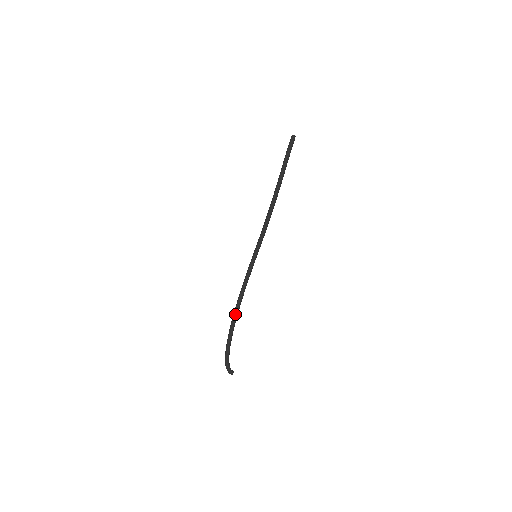
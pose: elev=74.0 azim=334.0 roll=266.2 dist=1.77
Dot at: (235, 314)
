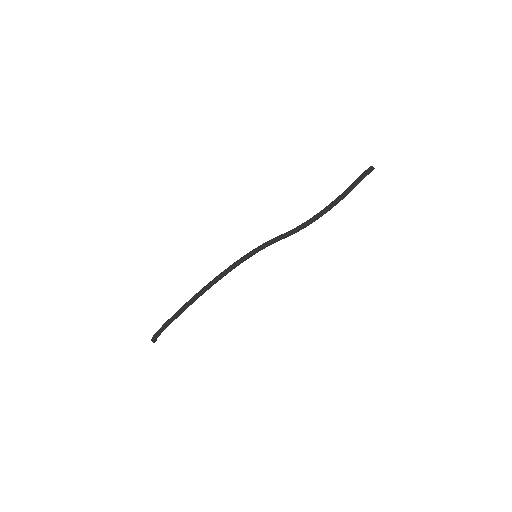
Dot at: (198, 297)
